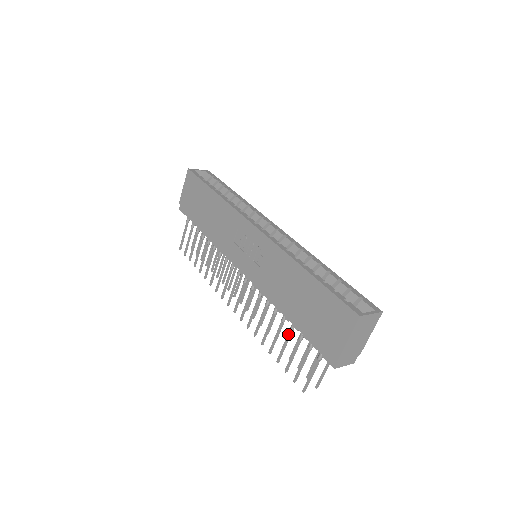
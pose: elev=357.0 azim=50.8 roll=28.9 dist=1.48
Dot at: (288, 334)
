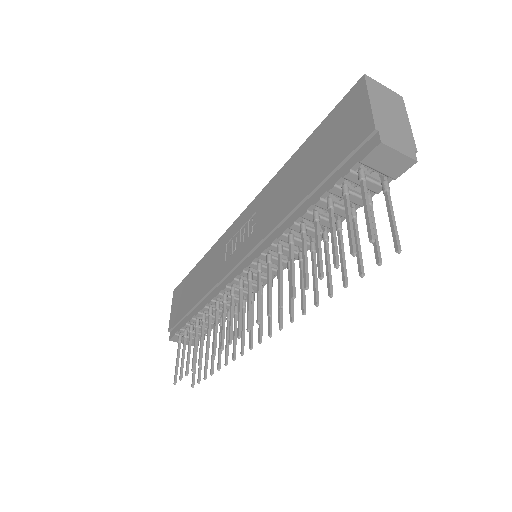
Dot at: occluded
